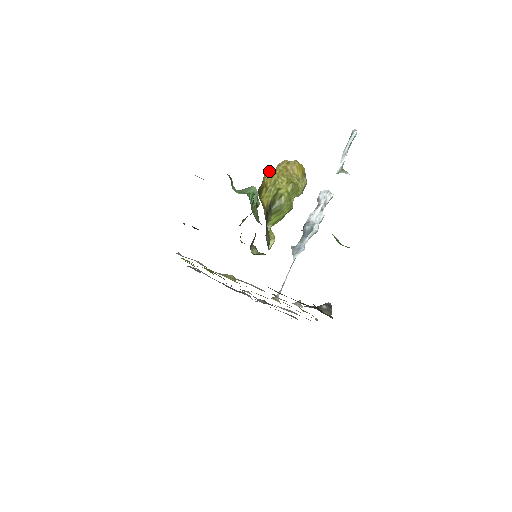
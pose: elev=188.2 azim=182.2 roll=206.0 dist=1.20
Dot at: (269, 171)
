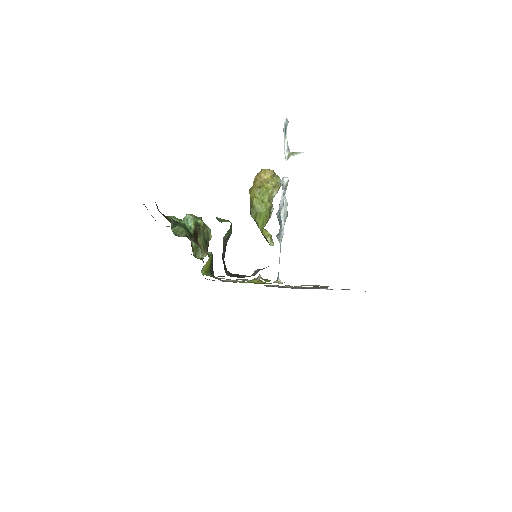
Dot at: (249, 189)
